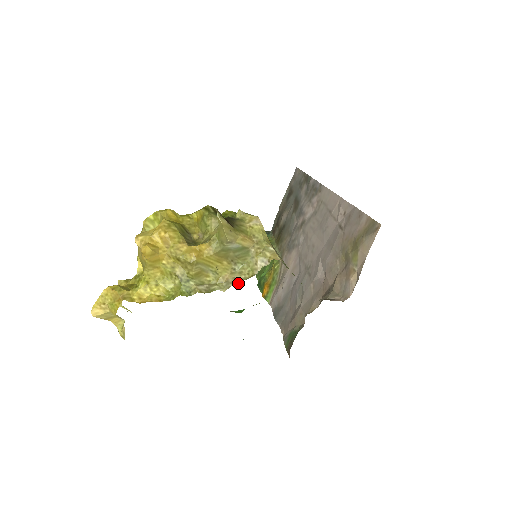
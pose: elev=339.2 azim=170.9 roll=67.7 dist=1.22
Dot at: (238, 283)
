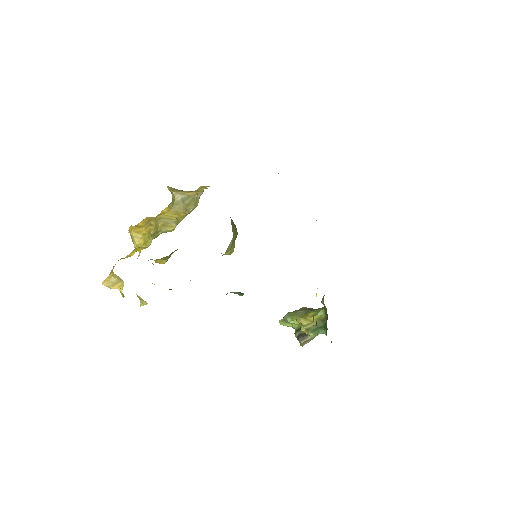
Dot at: occluded
